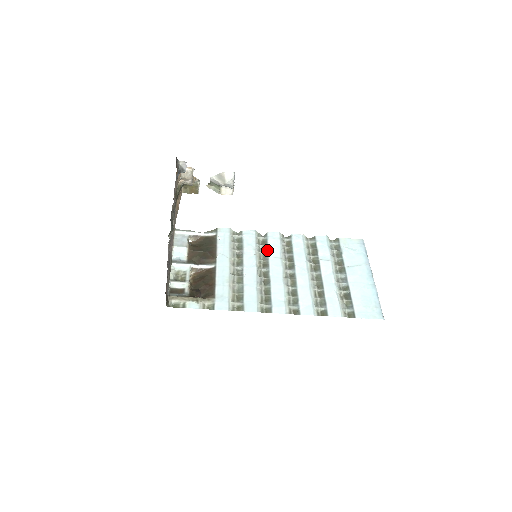
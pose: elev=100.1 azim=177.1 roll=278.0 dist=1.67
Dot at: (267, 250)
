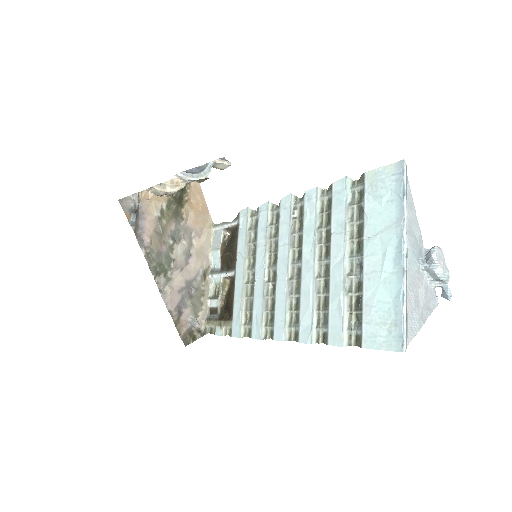
Dot at: (277, 233)
